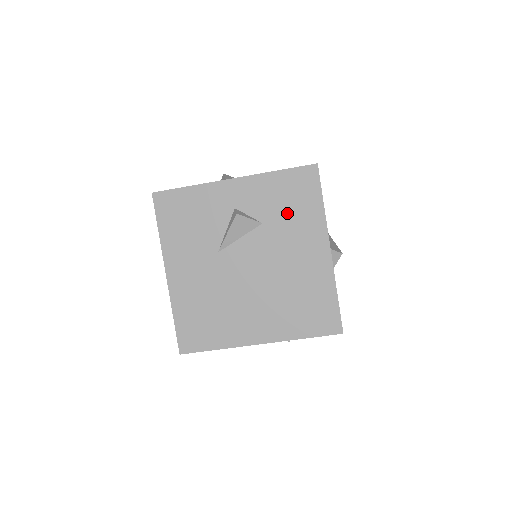
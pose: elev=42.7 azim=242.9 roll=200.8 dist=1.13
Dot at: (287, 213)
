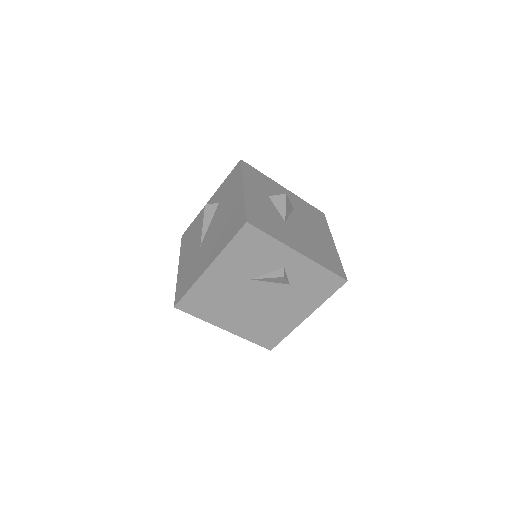
Dot at: (307, 289)
